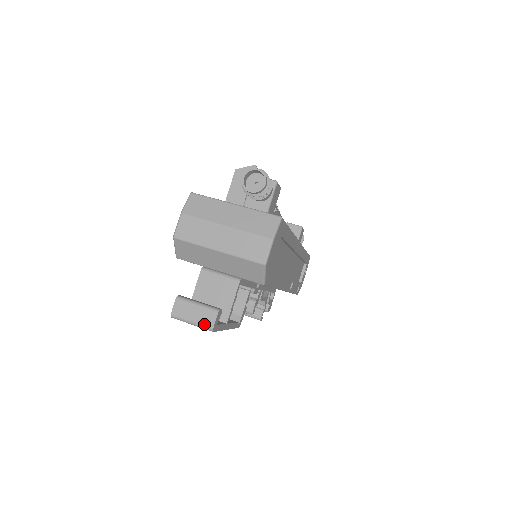
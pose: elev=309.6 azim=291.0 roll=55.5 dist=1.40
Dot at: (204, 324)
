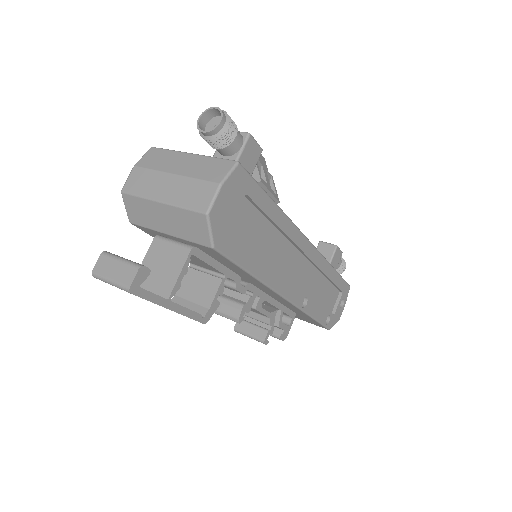
Dot at: (122, 282)
